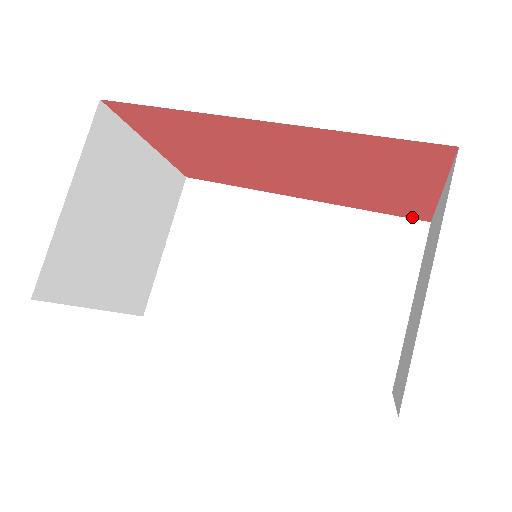
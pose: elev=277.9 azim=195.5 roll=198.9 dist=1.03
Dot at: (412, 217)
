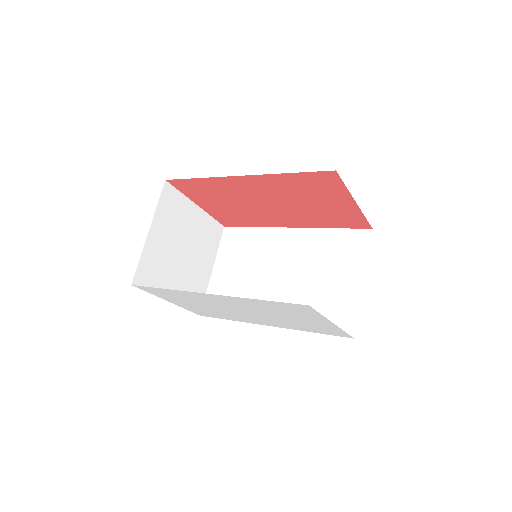
Dot at: (360, 227)
